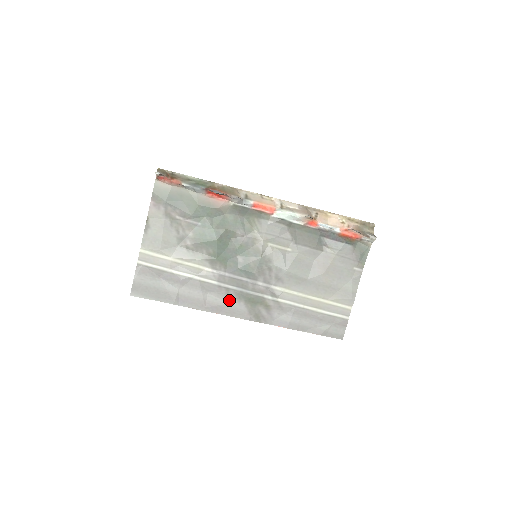
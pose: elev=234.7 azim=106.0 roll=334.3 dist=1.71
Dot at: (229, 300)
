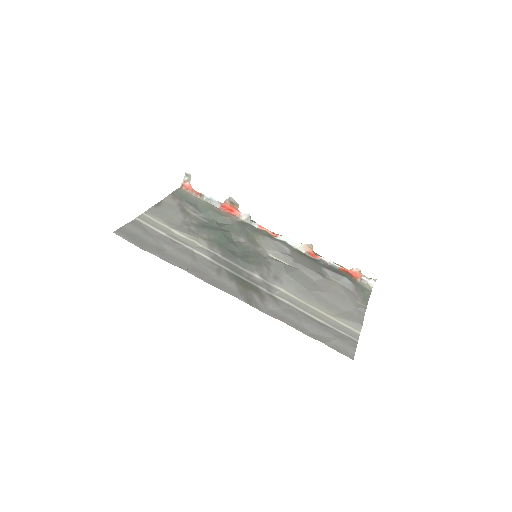
Dot at: (219, 276)
